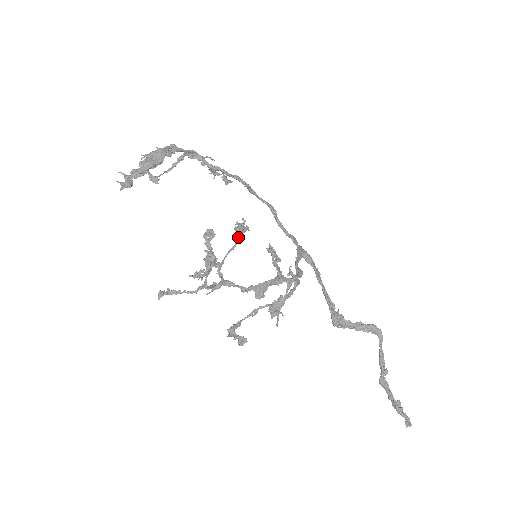
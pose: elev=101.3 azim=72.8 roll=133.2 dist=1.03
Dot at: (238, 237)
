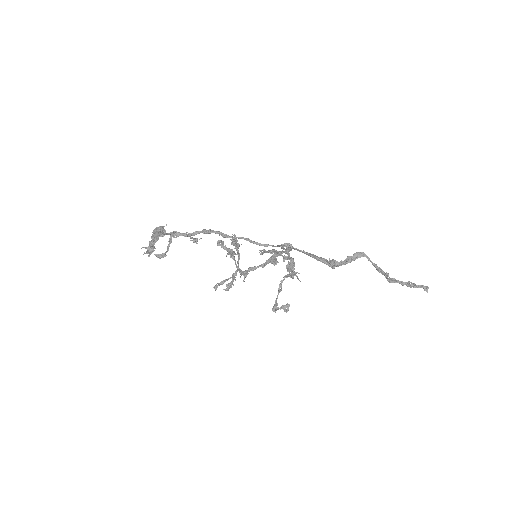
Dot at: (237, 251)
